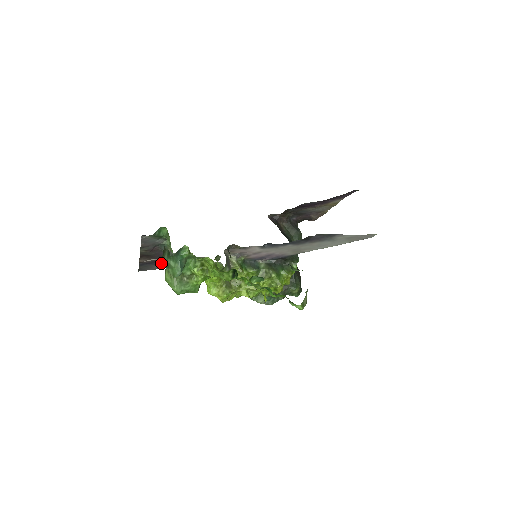
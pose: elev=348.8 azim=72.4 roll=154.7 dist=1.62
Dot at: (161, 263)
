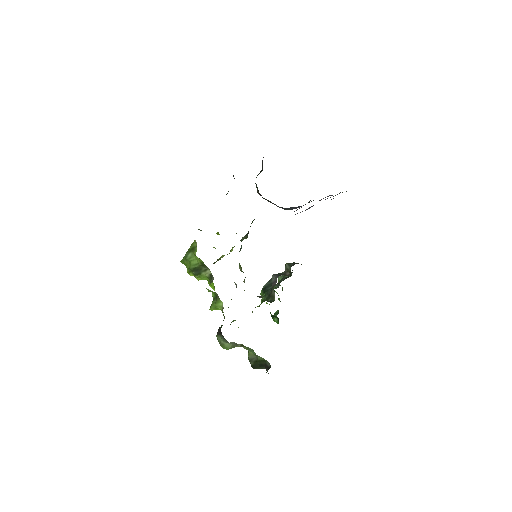
Dot at: occluded
